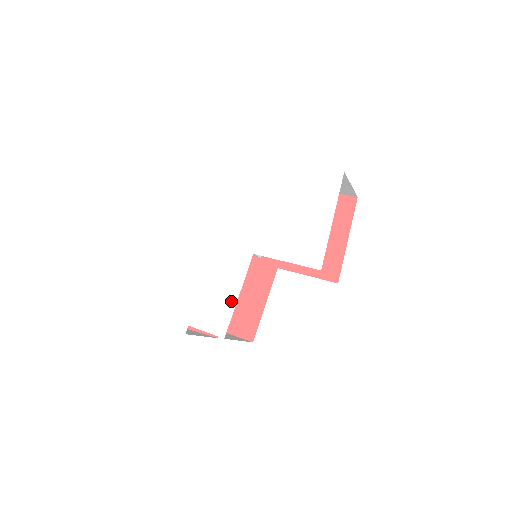
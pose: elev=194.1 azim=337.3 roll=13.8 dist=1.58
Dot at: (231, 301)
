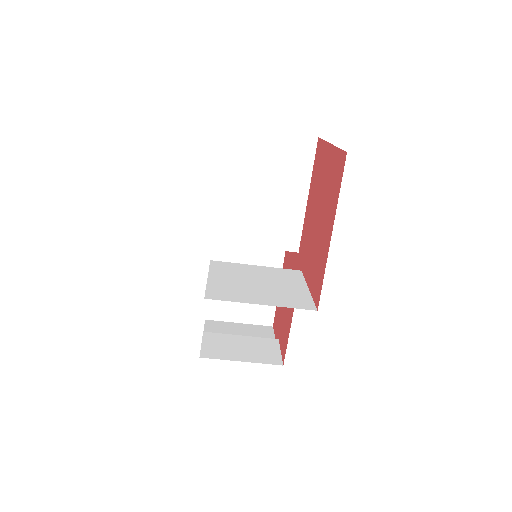
Dot at: occluded
